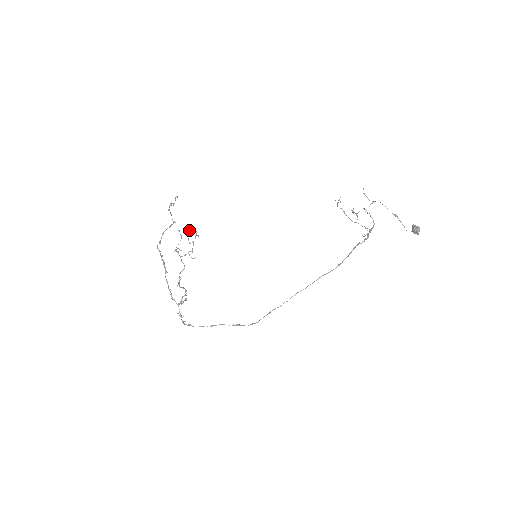
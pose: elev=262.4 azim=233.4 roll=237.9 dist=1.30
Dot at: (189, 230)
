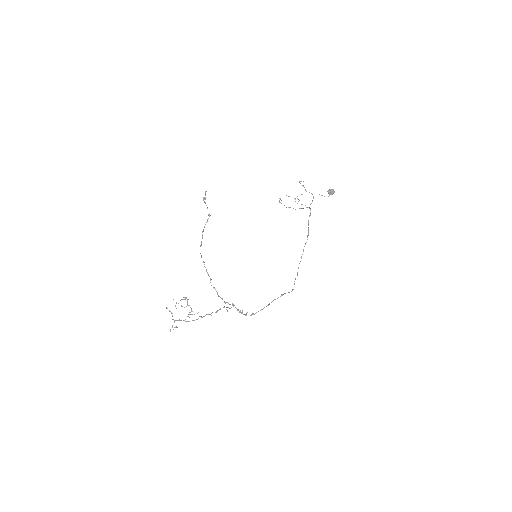
Dot at: occluded
